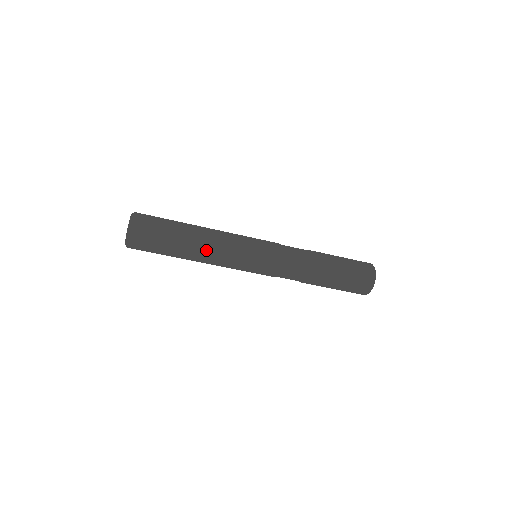
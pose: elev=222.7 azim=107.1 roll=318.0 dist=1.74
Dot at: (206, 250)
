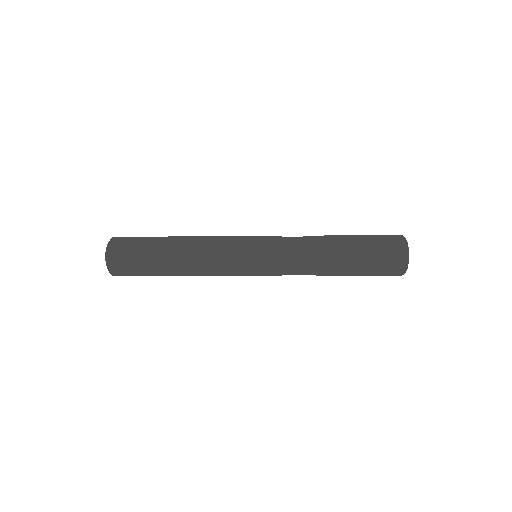
Dot at: occluded
